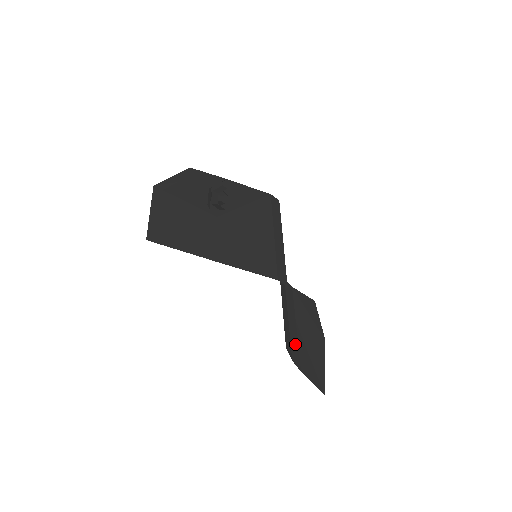
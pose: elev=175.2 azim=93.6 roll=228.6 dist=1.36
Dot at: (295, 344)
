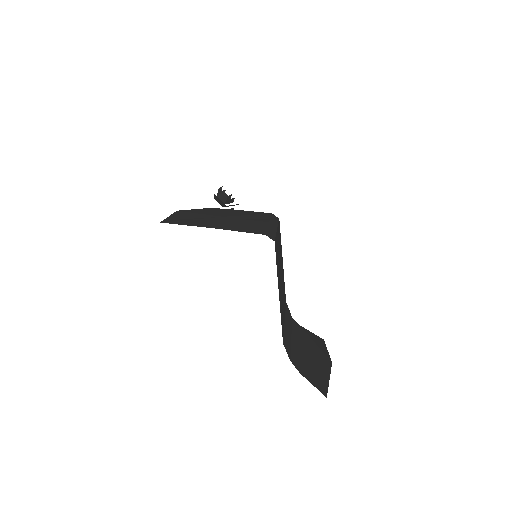
Dot at: (296, 355)
